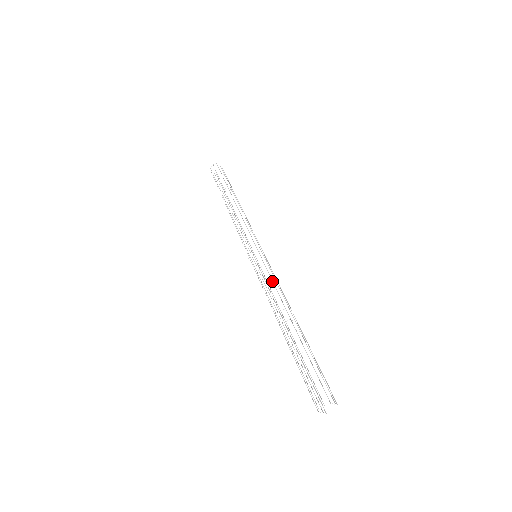
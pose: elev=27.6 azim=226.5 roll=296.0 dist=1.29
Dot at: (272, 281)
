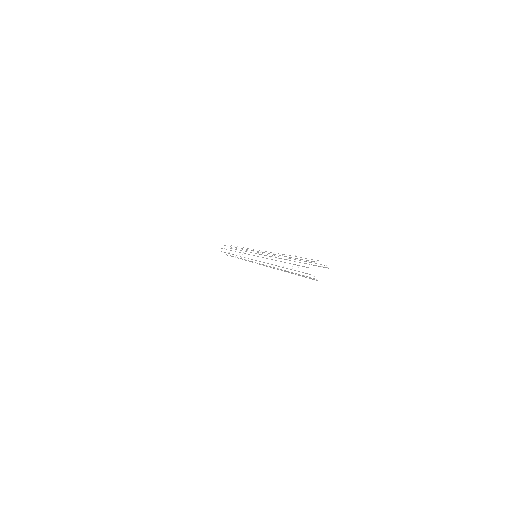
Dot at: (269, 252)
